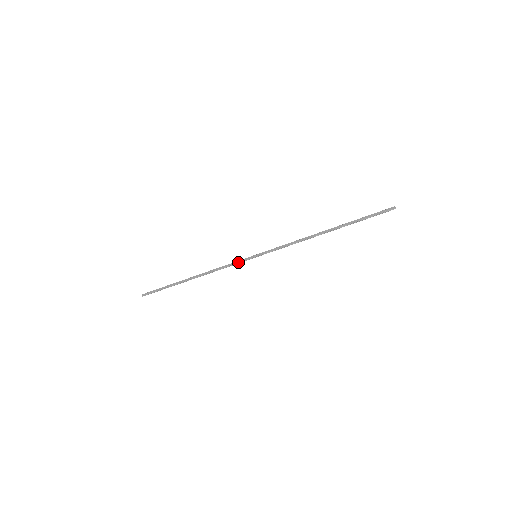
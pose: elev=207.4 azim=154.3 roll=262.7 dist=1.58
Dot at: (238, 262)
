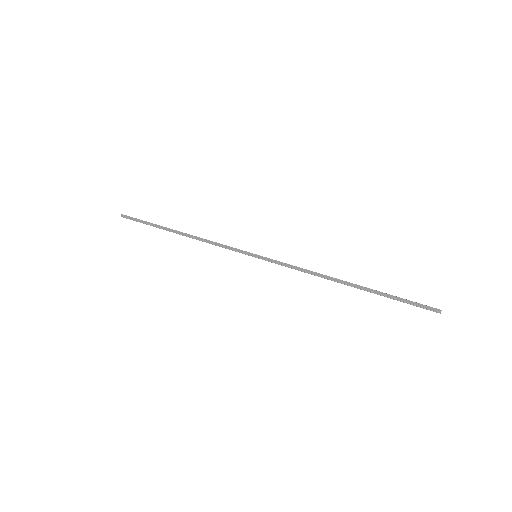
Dot at: (234, 249)
